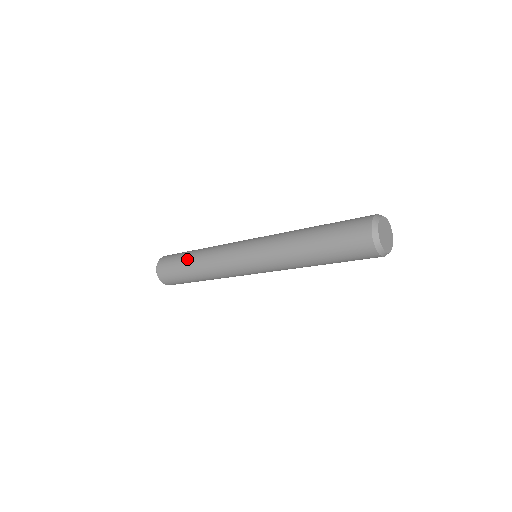
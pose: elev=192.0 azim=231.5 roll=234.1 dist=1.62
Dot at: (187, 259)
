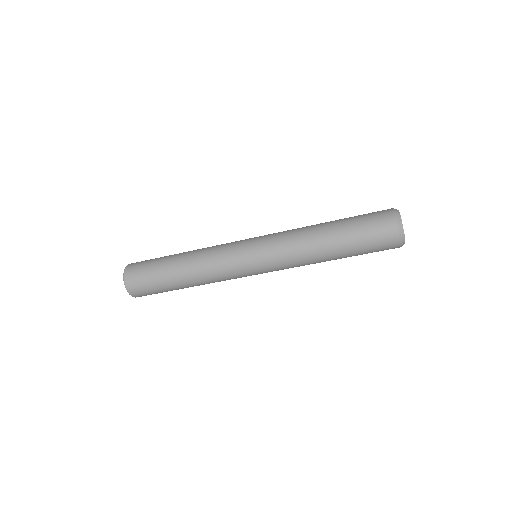
Dot at: (174, 254)
